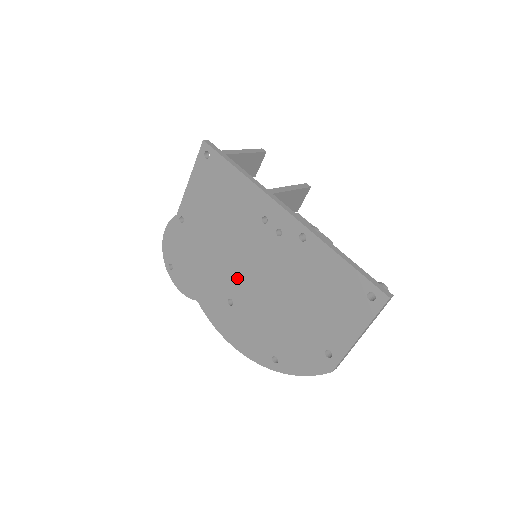
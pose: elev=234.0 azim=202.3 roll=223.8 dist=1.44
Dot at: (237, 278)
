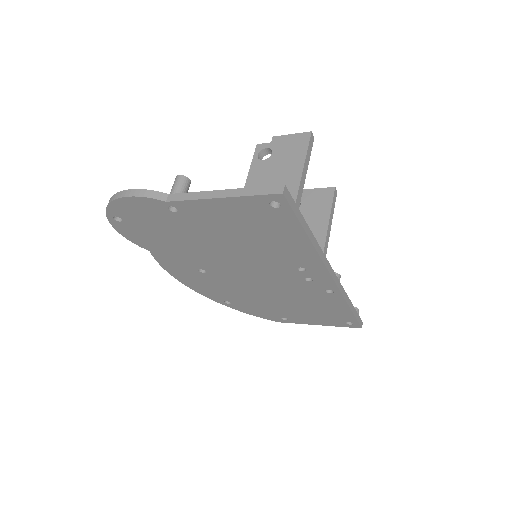
Dot at: (227, 269)
